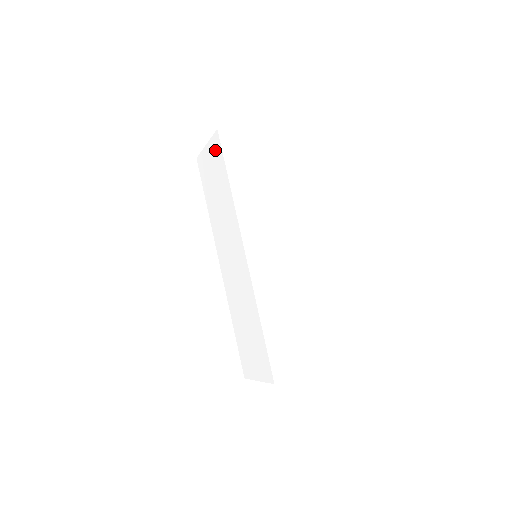
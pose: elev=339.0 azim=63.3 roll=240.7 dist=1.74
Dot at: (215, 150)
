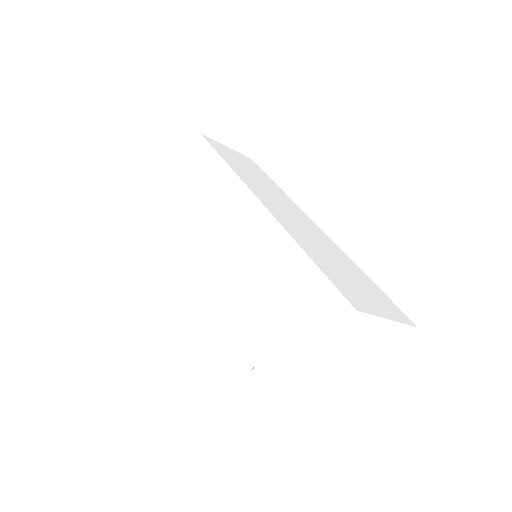
Dot at: (196, 155)
